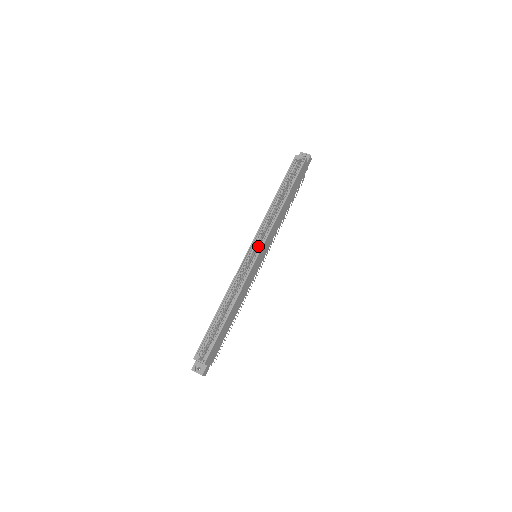
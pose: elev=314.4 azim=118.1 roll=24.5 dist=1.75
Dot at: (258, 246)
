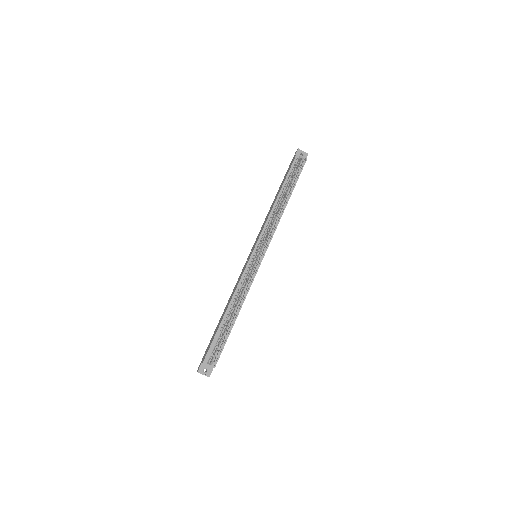
Dot at: occluded
